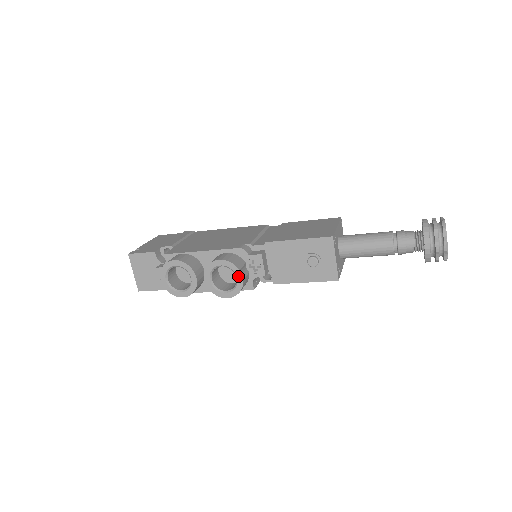
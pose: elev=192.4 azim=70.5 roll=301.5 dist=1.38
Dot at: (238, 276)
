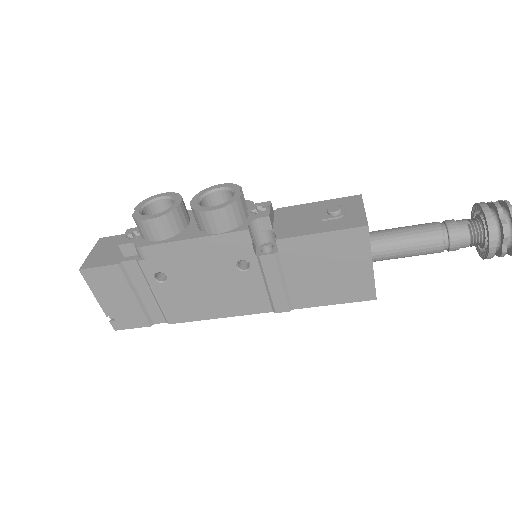
Dot at: (237, 191)
